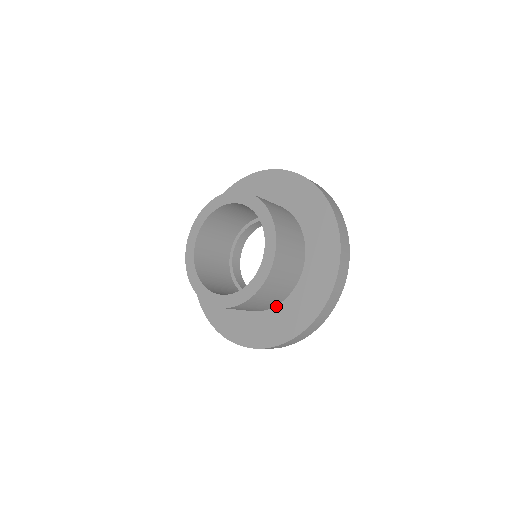
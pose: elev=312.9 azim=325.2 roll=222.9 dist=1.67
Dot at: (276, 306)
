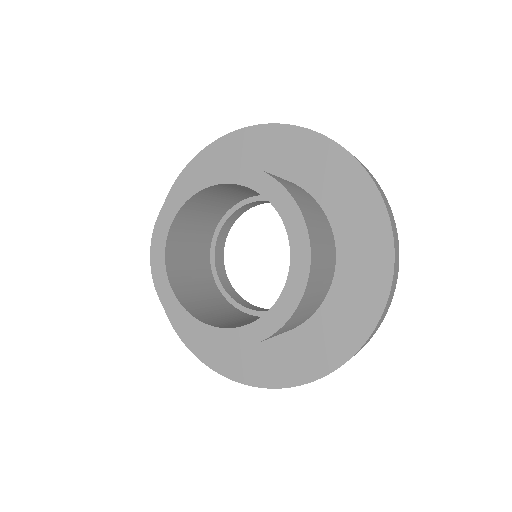
Dot at: occluded
